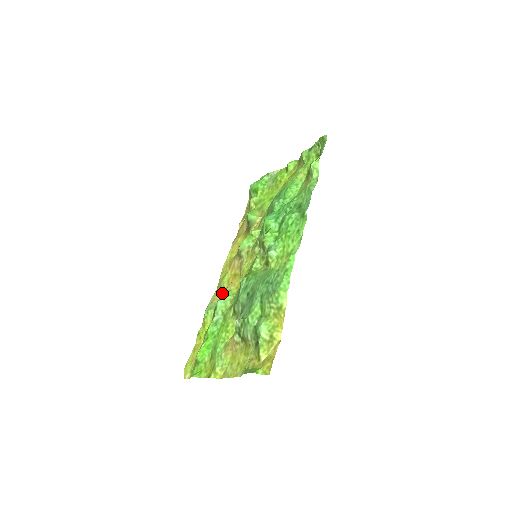
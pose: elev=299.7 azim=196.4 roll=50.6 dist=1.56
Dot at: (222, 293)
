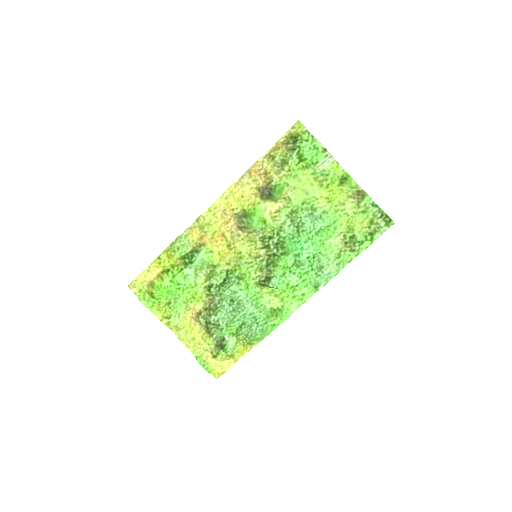
Dot at: (201, 237)
